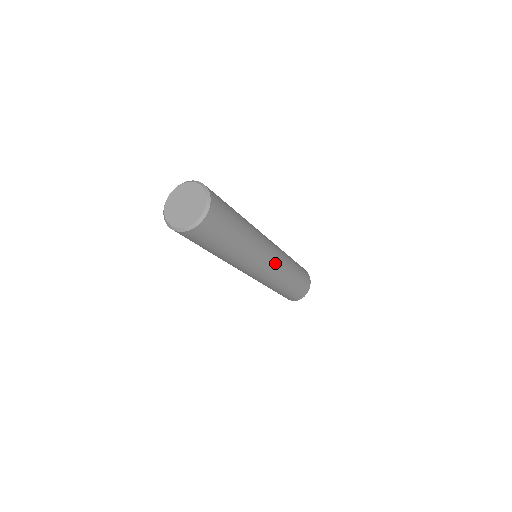
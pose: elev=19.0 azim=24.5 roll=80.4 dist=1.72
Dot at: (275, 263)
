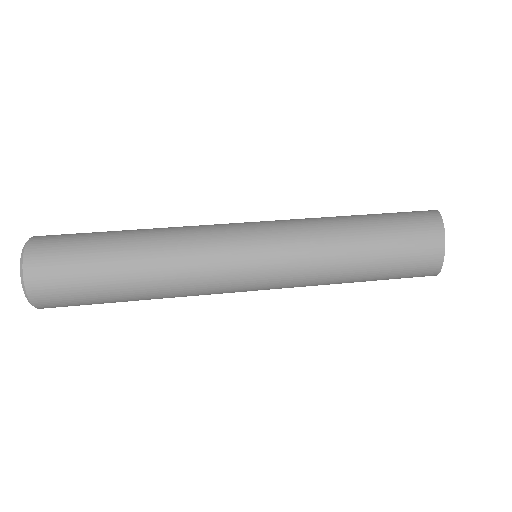
Dot at: (267, 283)
